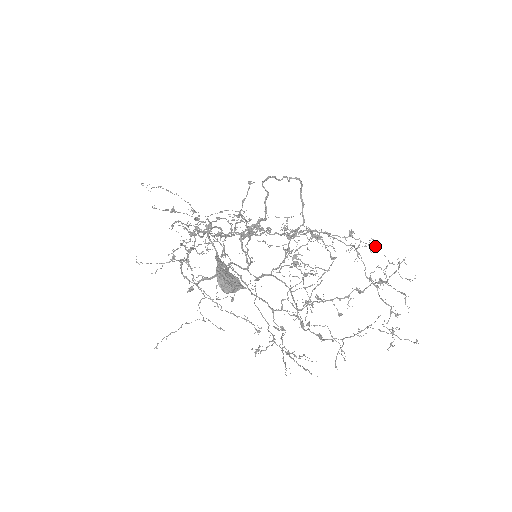
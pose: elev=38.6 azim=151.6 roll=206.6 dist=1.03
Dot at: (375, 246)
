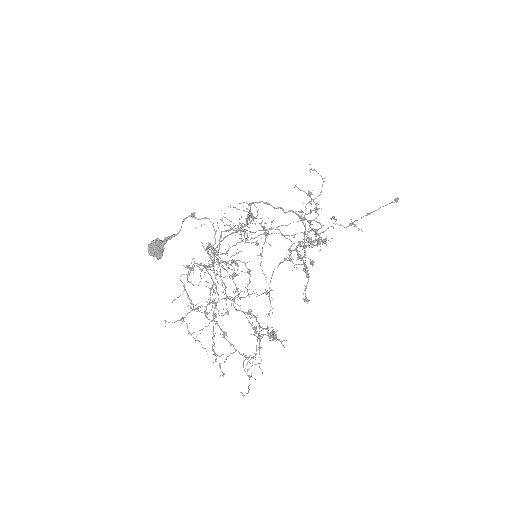
Dot at: (240, 298)
